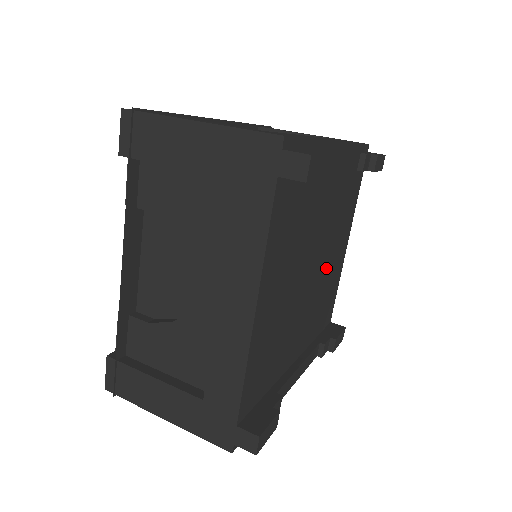
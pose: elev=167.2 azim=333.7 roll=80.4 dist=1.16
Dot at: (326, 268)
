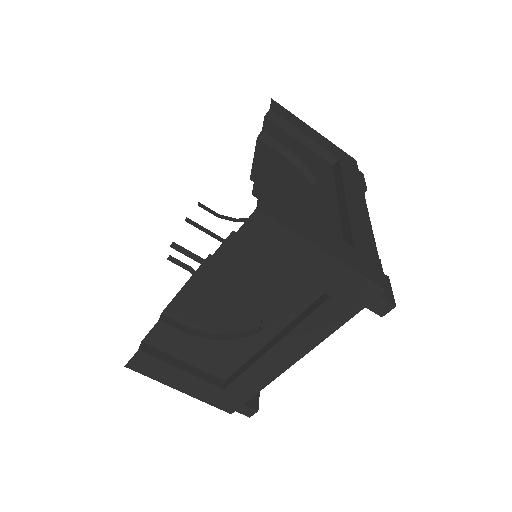
Dot at: occluded
